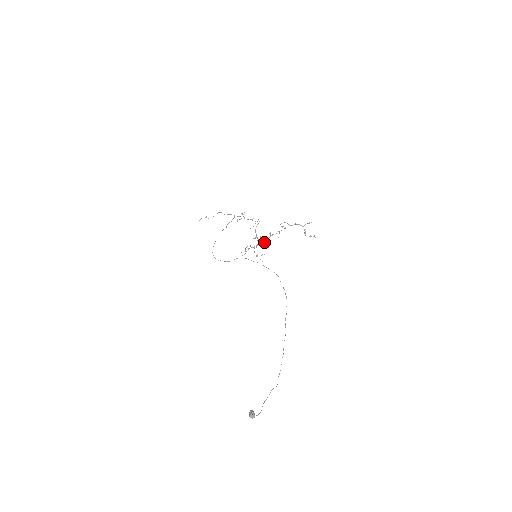
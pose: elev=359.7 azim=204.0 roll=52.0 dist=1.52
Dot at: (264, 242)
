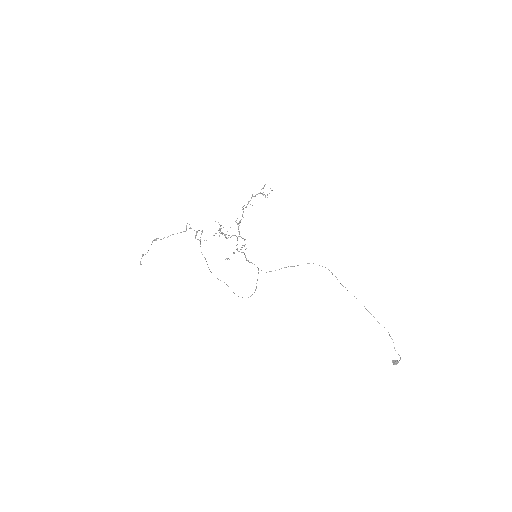
Dot at: occluded
